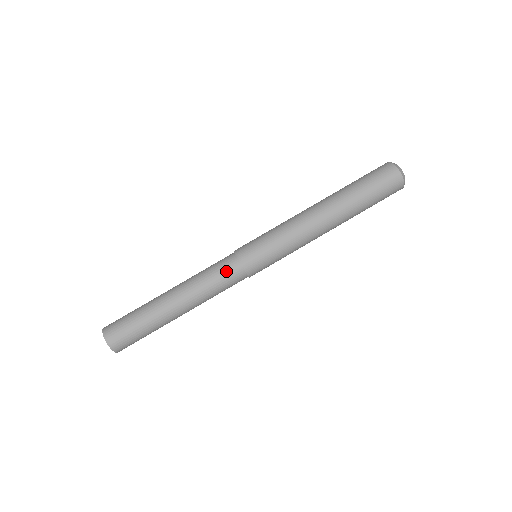
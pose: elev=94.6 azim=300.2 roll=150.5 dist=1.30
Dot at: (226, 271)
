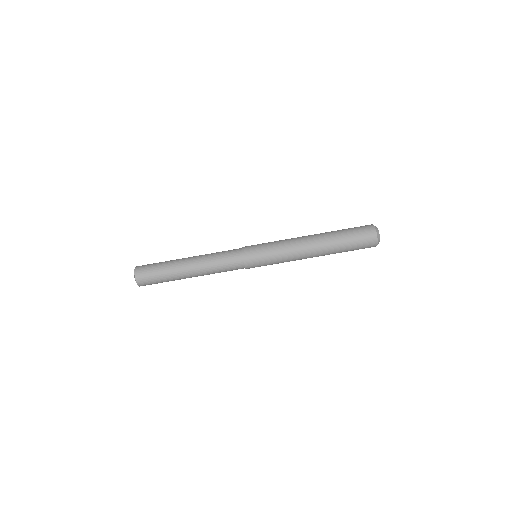
Dot at: (231, 260)
